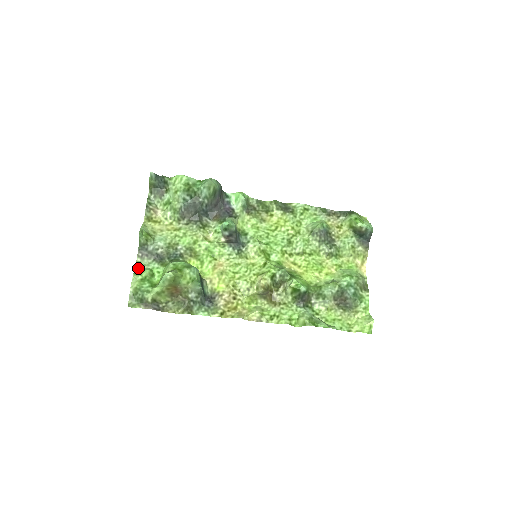
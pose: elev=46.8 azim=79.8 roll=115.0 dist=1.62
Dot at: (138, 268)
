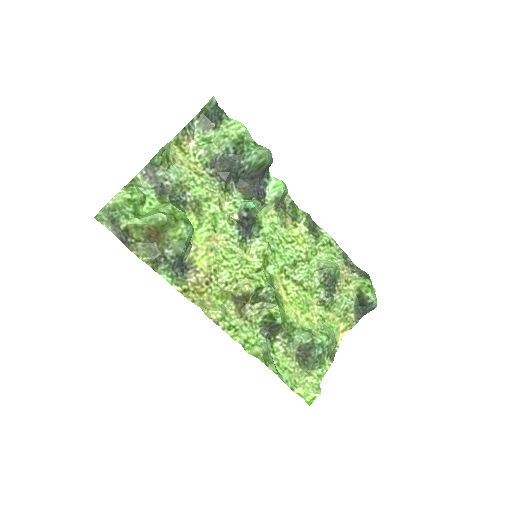
Dot at: (133, 185)
